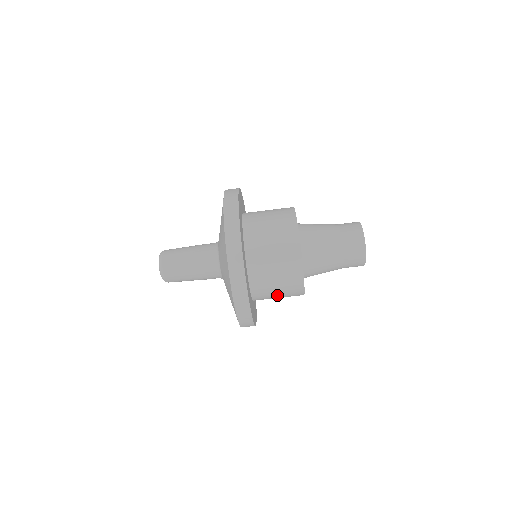
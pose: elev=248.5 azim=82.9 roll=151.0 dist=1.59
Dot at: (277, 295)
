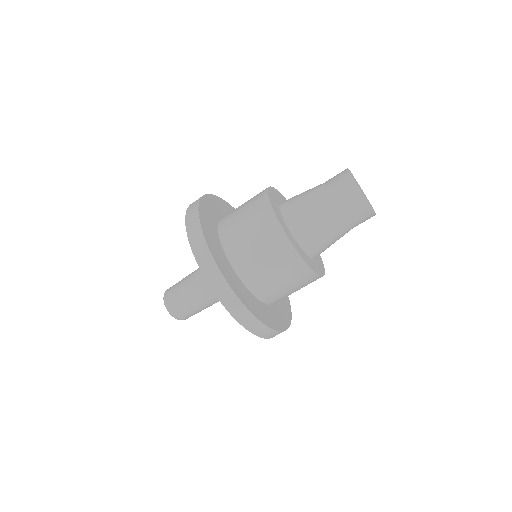
Dot at: (271, 272)
